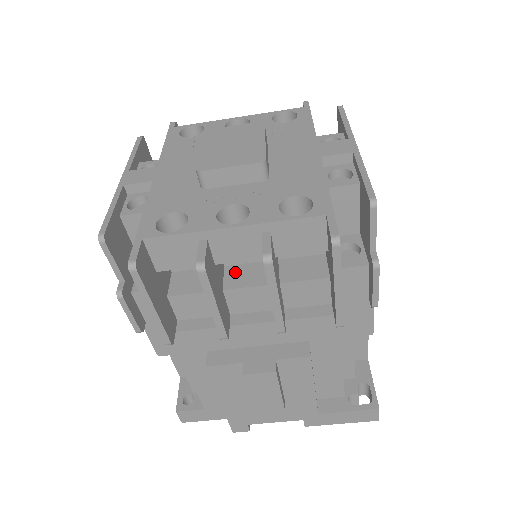
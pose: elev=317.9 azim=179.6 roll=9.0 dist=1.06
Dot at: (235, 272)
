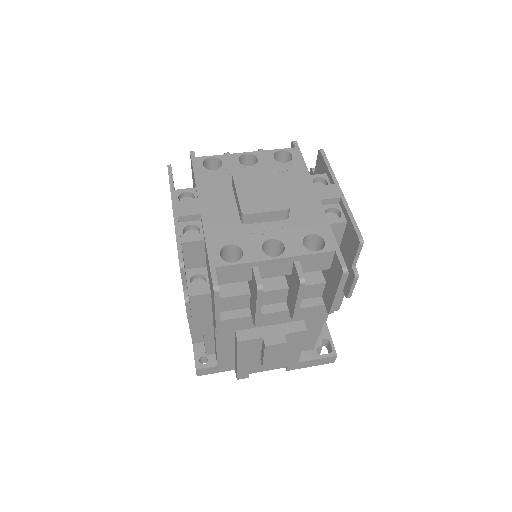
Dot at: (261, 279)
